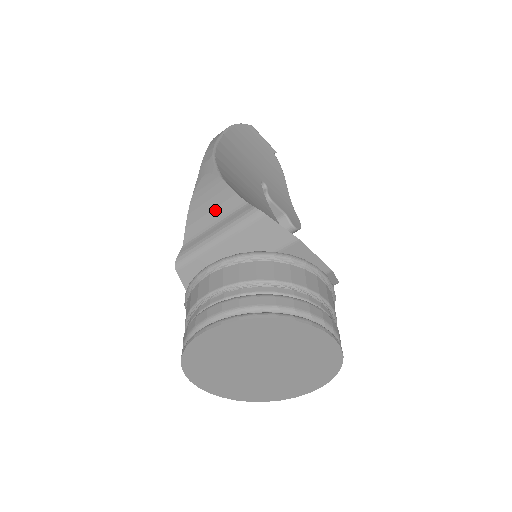
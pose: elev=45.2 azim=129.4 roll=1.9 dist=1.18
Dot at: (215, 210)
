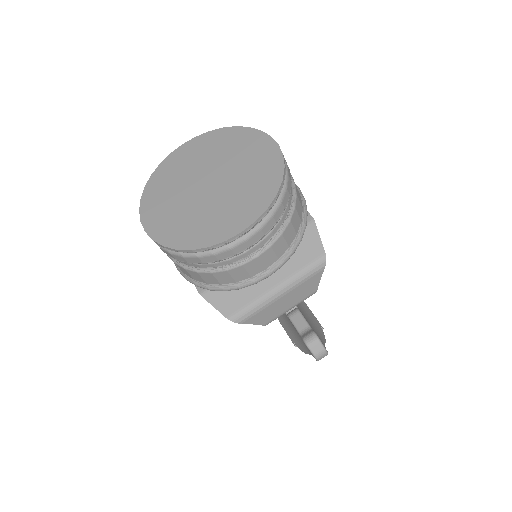
Dot at: occluded
